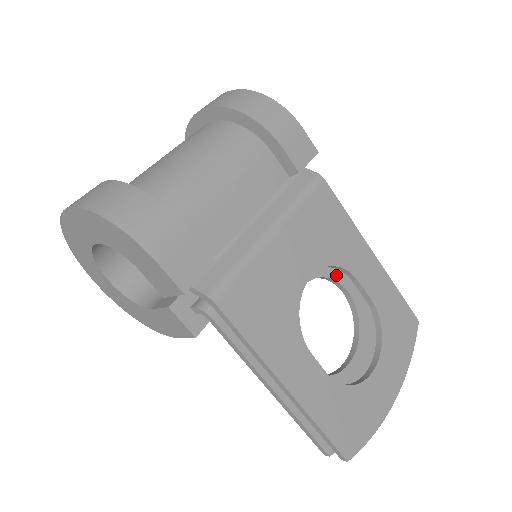
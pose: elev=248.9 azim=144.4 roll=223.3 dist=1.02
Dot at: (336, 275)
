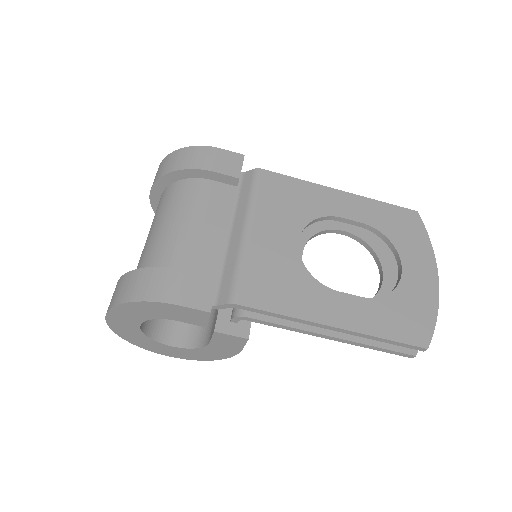
Dot at: (325, 226)
